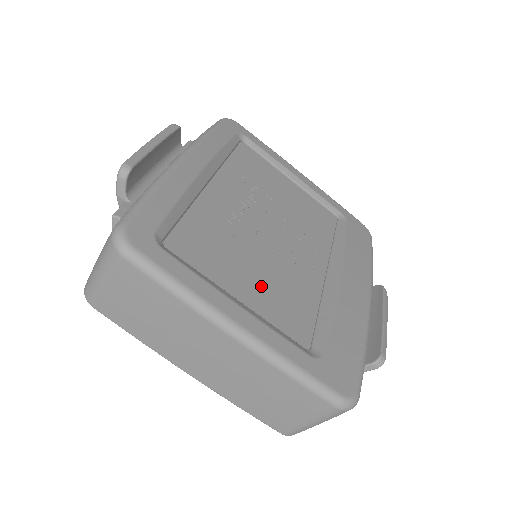
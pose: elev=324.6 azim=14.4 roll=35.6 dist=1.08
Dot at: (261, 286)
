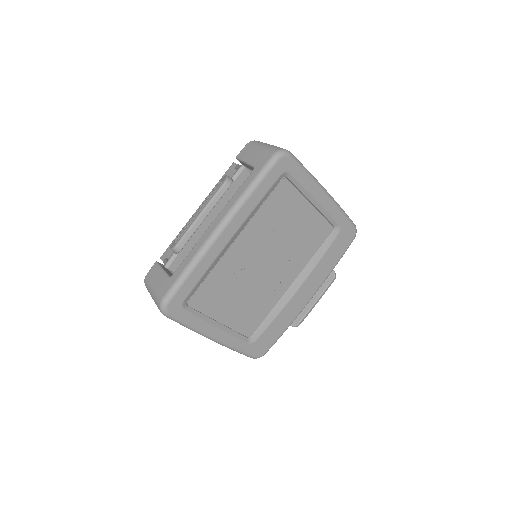
Dot at: (238, 309)
